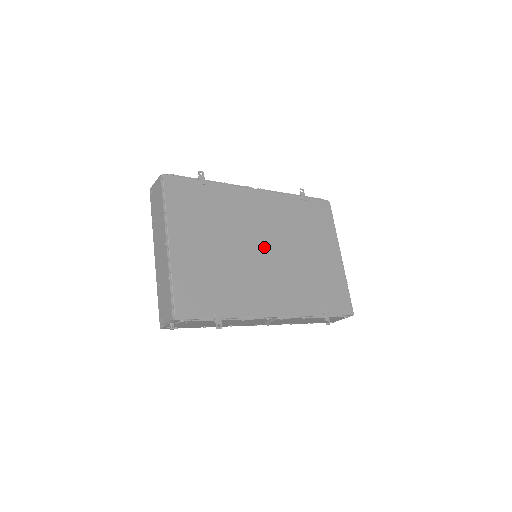
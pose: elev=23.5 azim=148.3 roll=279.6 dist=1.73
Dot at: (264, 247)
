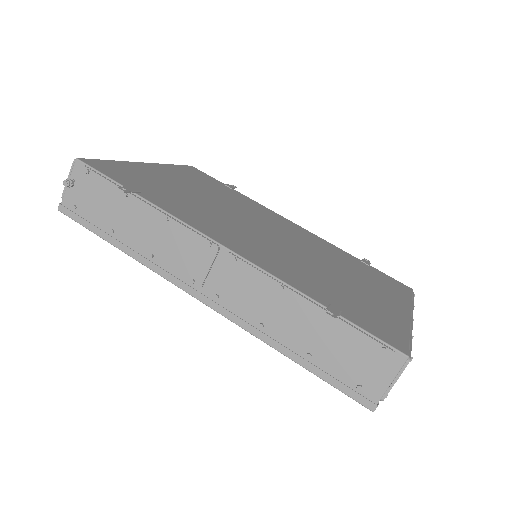
Dot at: (268, 231)
